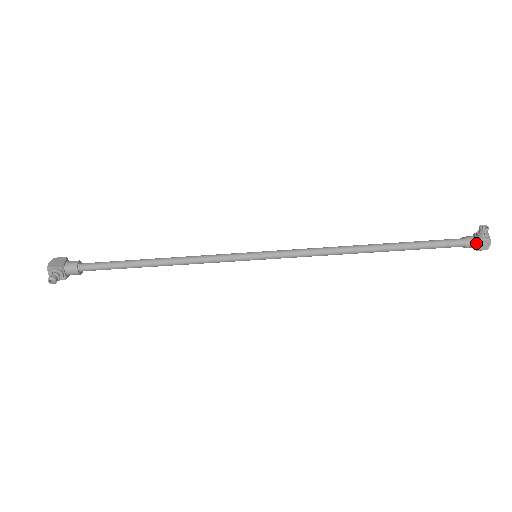
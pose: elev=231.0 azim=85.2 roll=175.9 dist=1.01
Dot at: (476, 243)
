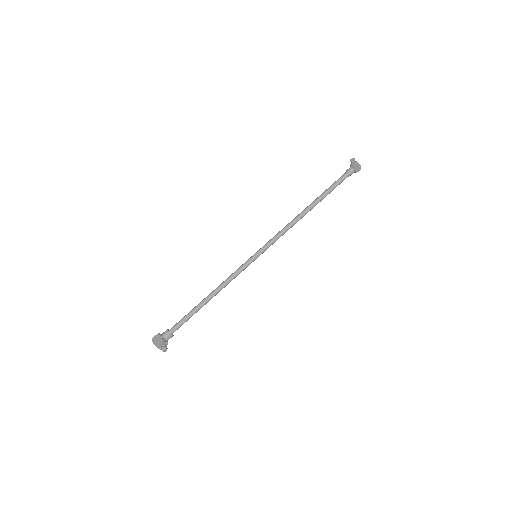
Dot at: (354, 170)
